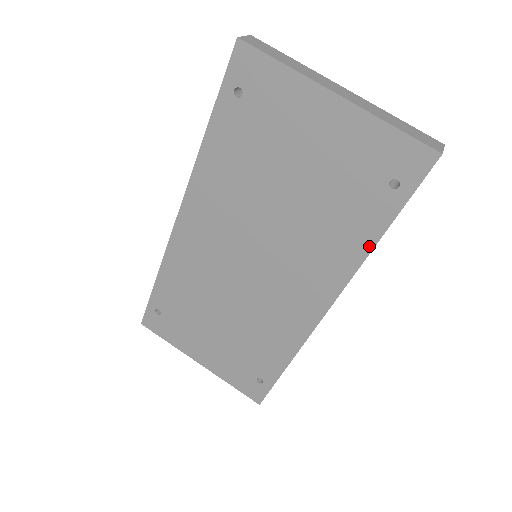
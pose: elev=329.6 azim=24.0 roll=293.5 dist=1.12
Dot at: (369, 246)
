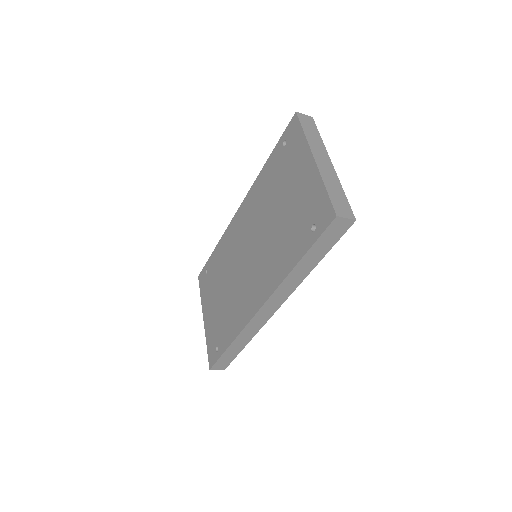
Dot at: (290, 268)
